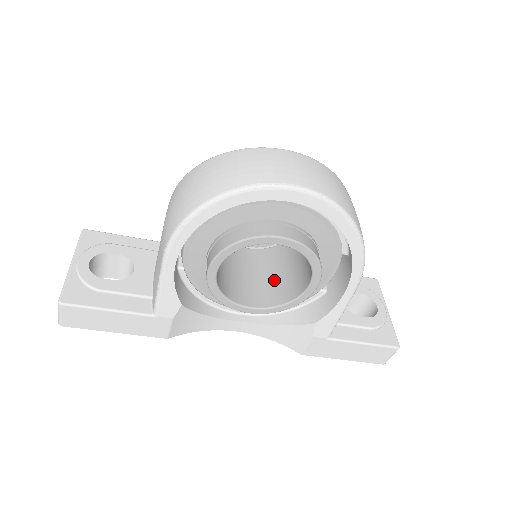
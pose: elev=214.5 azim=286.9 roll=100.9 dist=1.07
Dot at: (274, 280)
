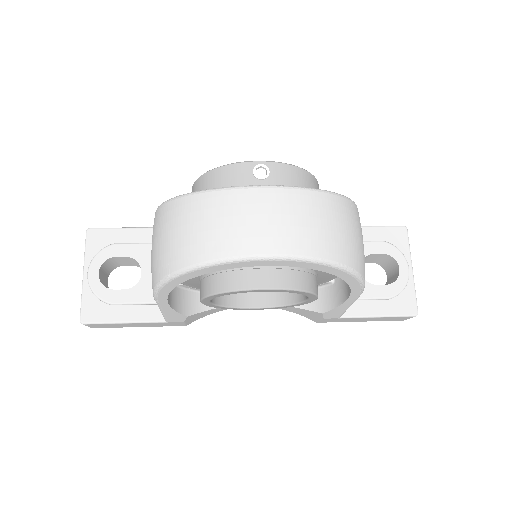
Dot at: occluded
